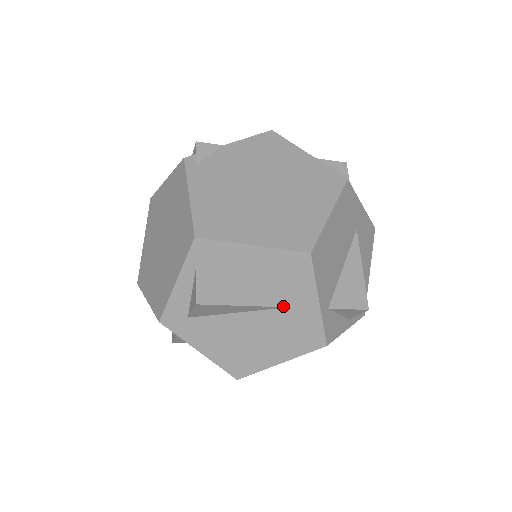
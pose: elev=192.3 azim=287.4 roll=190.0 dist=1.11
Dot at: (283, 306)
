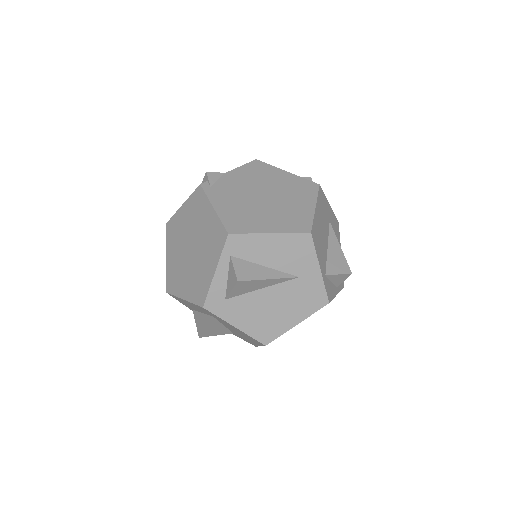
Dot at: (295, 277)
